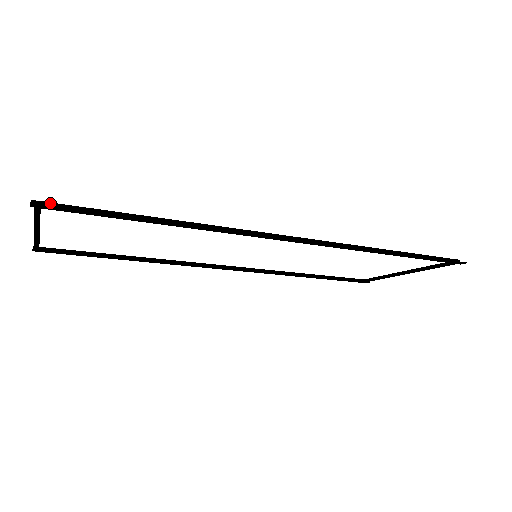
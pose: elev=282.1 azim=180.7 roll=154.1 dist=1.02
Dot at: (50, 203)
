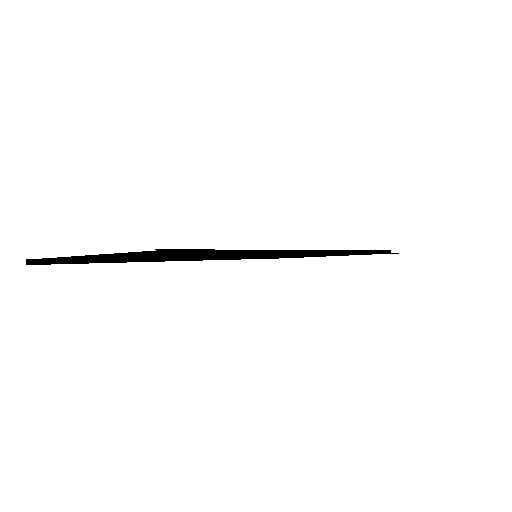
Dot at: (172, 250)
